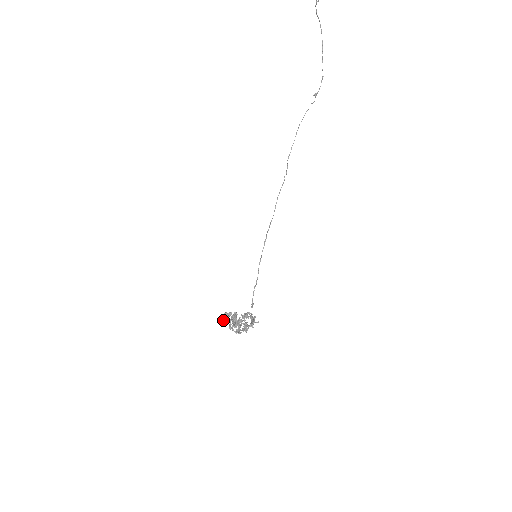
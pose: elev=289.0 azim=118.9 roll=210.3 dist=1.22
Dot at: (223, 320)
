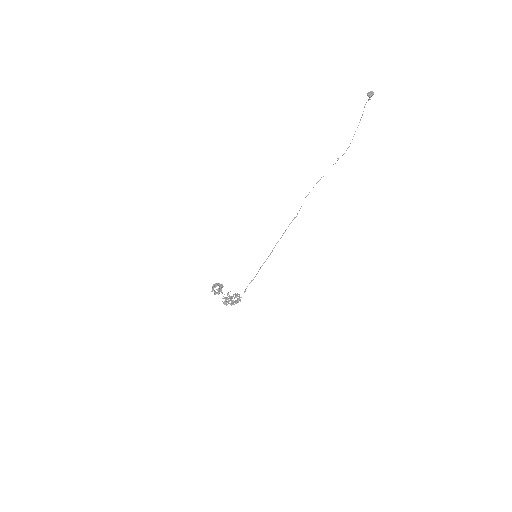
Dot at: (213, 288)
